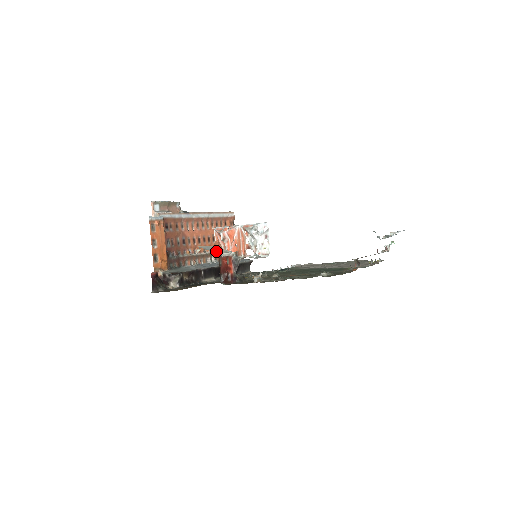
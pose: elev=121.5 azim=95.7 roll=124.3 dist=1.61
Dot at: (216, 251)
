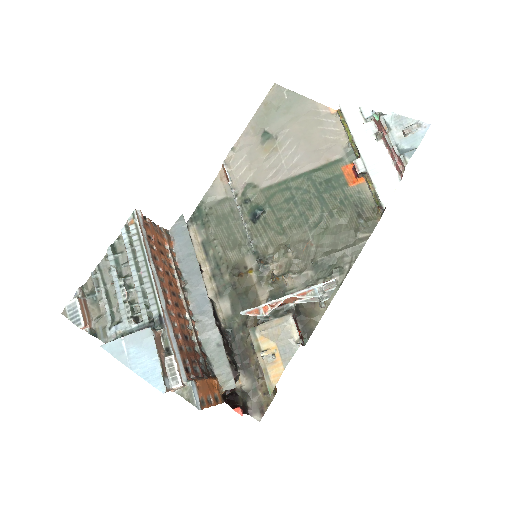
Dot at: (296, 345)
